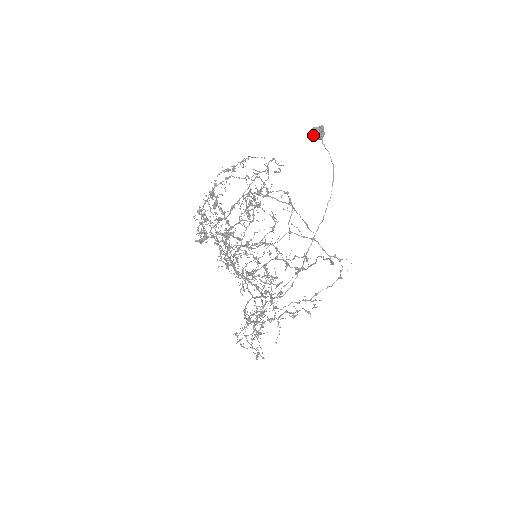
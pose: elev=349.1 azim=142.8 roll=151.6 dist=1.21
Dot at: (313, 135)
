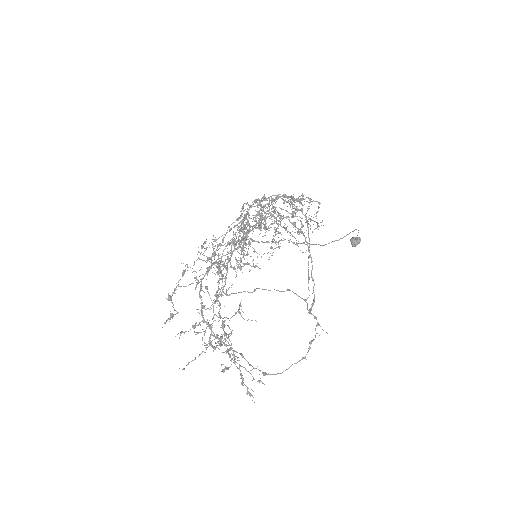
Dot at: (351, 239)
